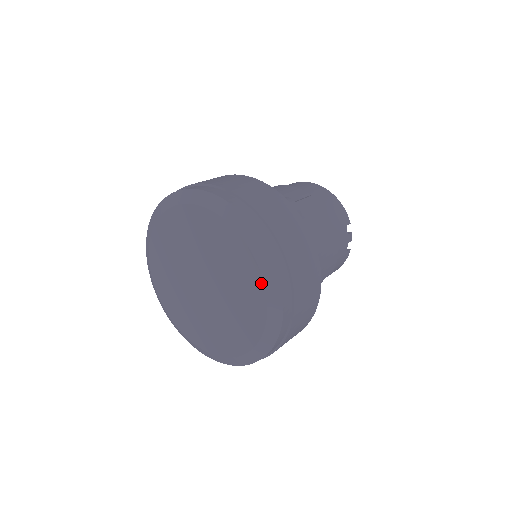
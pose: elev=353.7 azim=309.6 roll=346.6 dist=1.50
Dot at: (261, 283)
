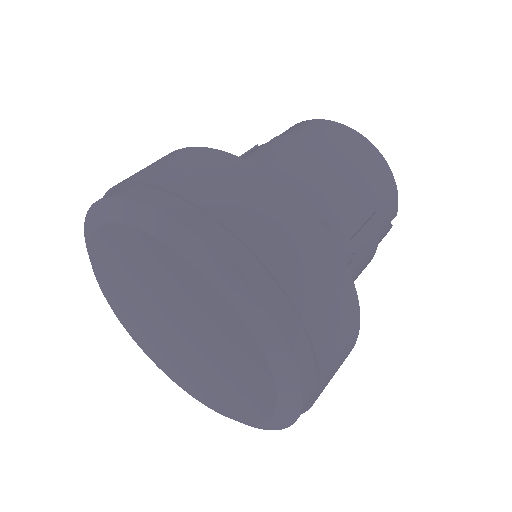
Dot at: (272, 400)
